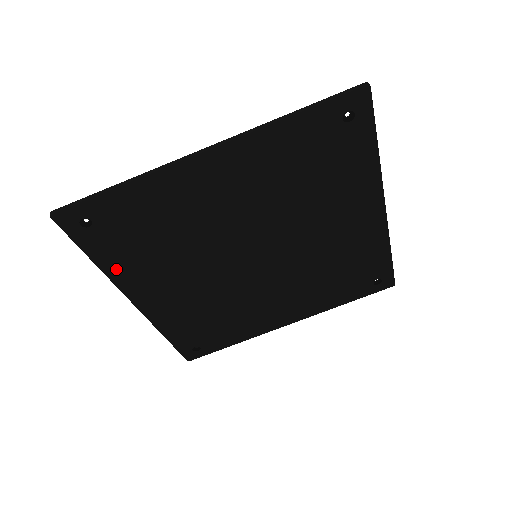
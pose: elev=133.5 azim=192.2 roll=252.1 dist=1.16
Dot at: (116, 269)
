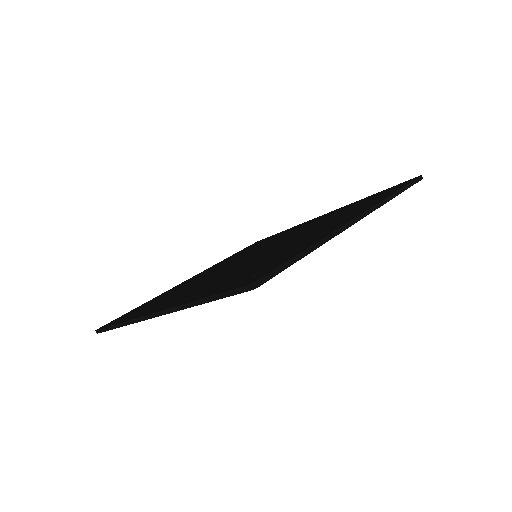
Dot at: occluded
